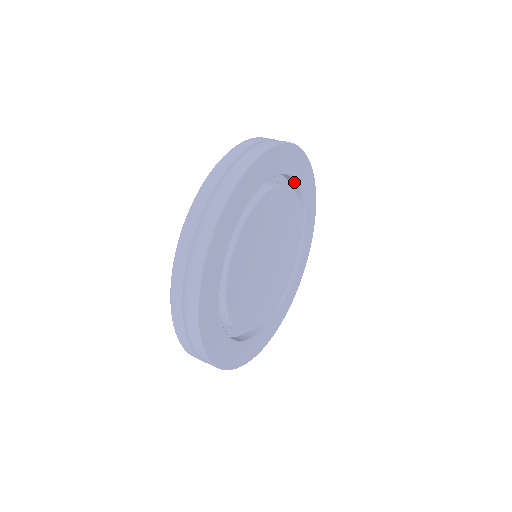
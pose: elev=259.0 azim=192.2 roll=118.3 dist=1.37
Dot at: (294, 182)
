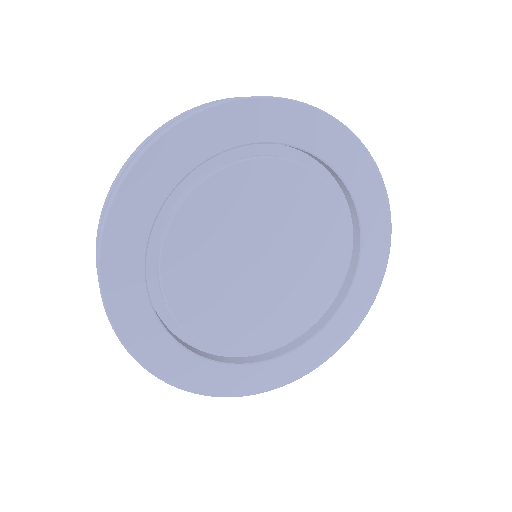
Dot at: (282, 144)
